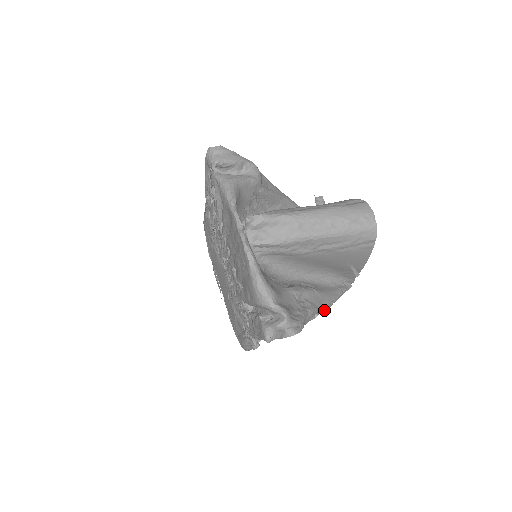
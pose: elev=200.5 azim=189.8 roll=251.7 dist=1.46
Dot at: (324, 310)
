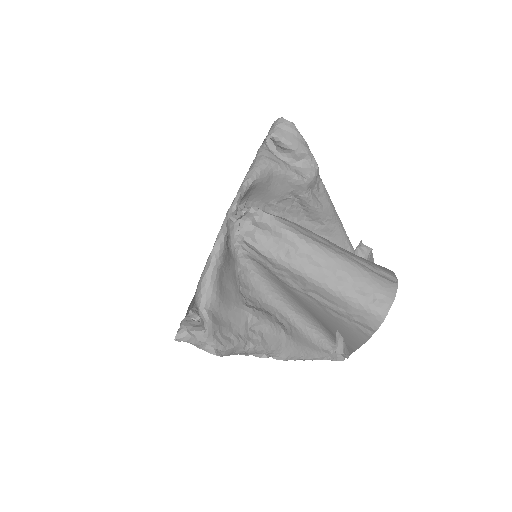
Dot at: (279, 358)
